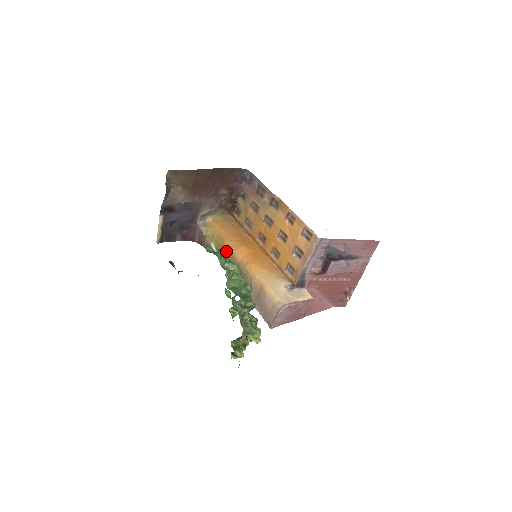
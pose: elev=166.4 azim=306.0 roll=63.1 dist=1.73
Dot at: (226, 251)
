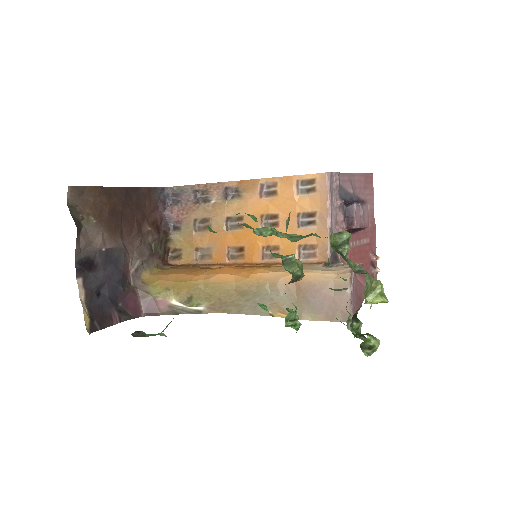
Dot at: (202, 289)
